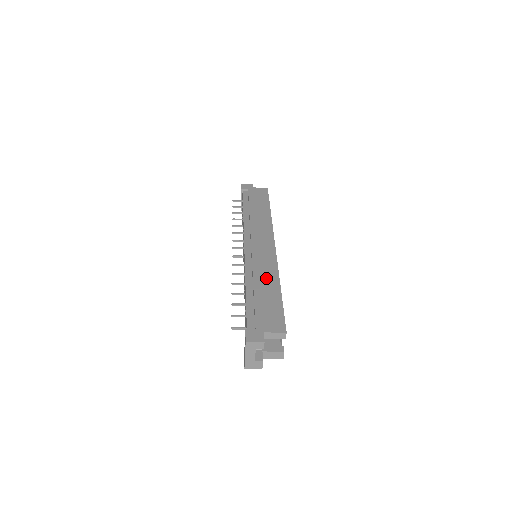
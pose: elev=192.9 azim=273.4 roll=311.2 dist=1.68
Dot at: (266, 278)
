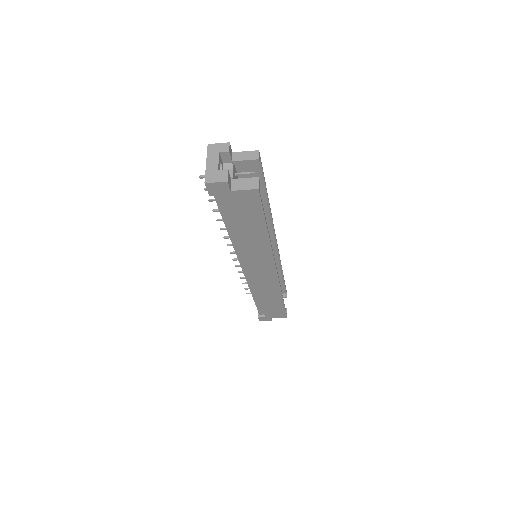
Dot at: occluded
